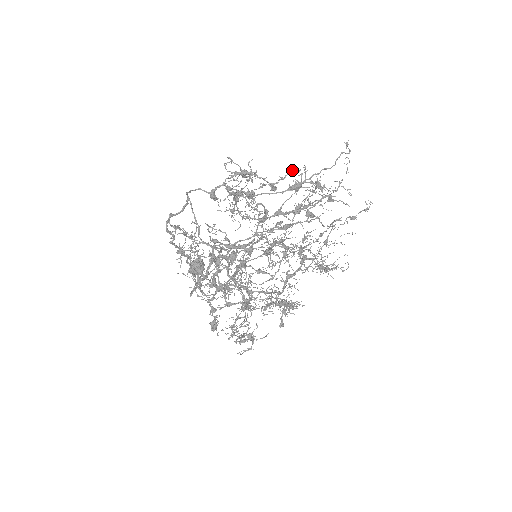
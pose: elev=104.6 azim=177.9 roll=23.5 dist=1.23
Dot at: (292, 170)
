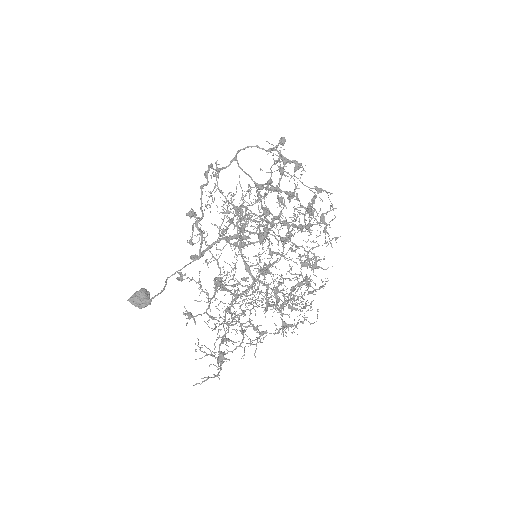
Dot at: (274, 227)
